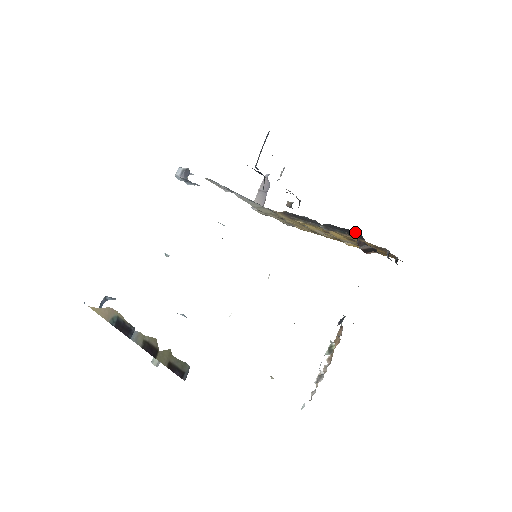
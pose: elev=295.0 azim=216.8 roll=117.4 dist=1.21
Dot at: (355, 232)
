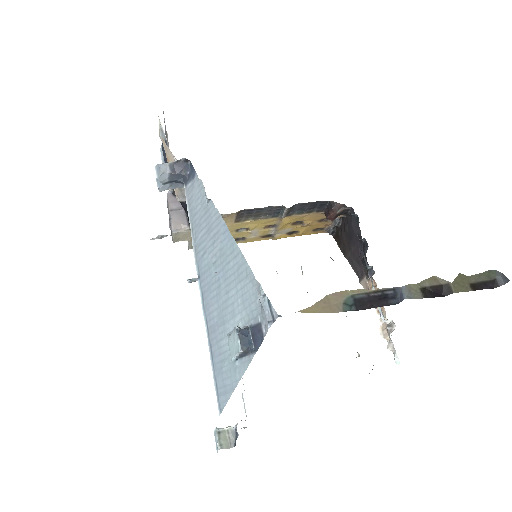
Dot at: (324, 202)
